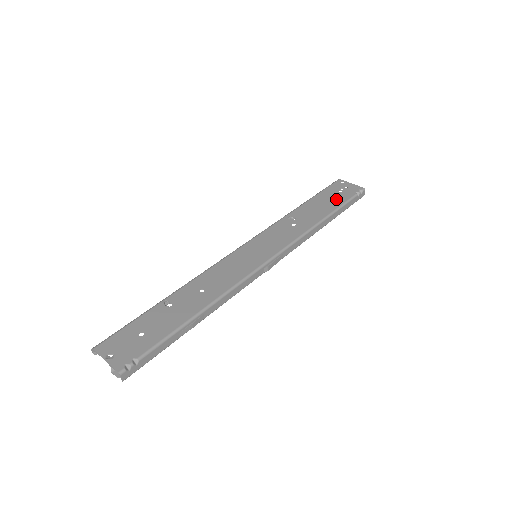
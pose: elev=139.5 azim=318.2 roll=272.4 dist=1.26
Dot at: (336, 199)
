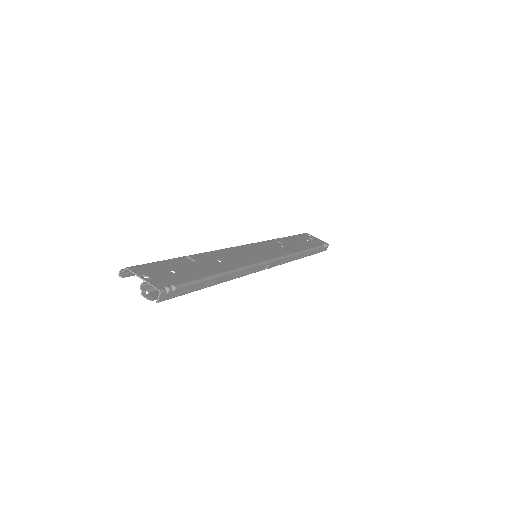
Dot at: (310, 243)
